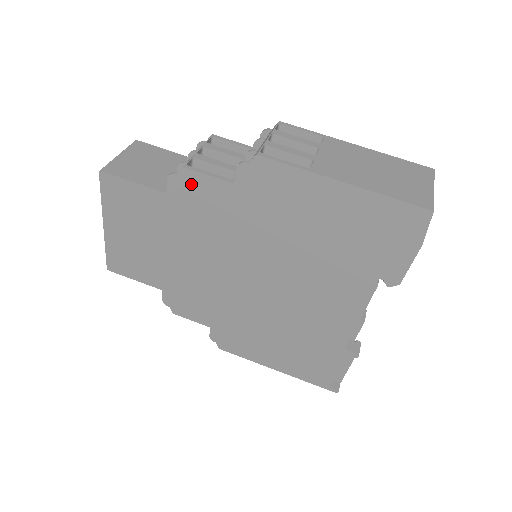
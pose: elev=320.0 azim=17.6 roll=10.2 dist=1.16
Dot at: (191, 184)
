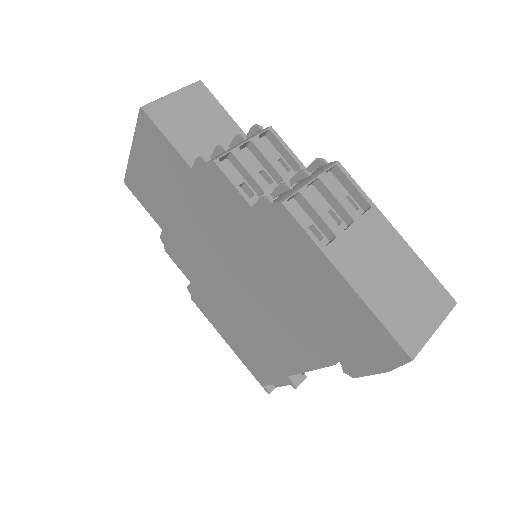
Dot at: (215, 178)
